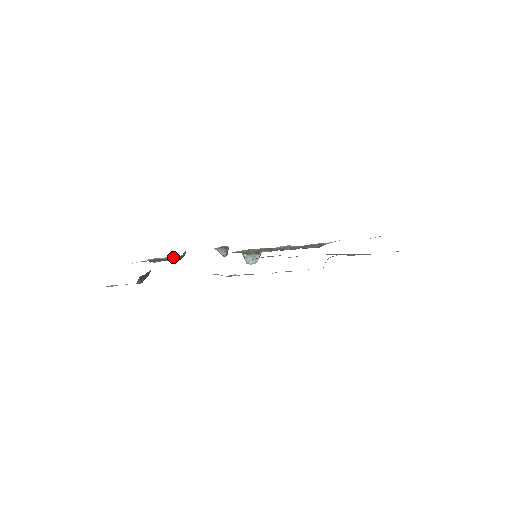
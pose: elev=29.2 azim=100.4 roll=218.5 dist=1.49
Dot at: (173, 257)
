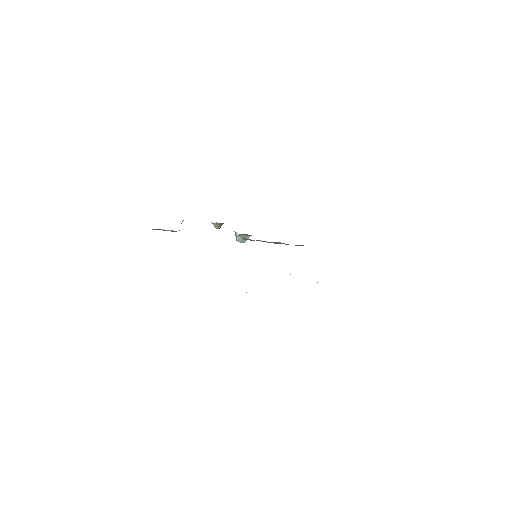
Dot at: occluded
